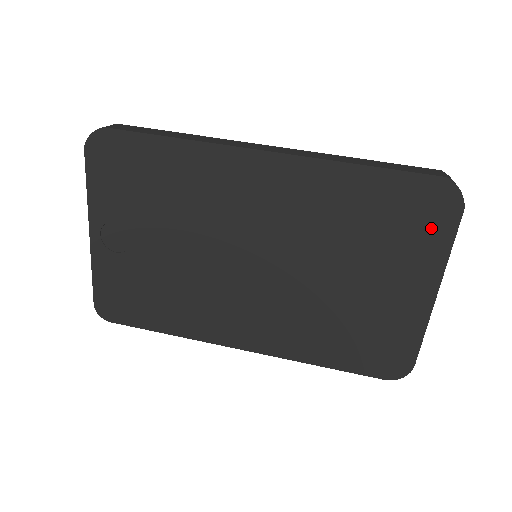
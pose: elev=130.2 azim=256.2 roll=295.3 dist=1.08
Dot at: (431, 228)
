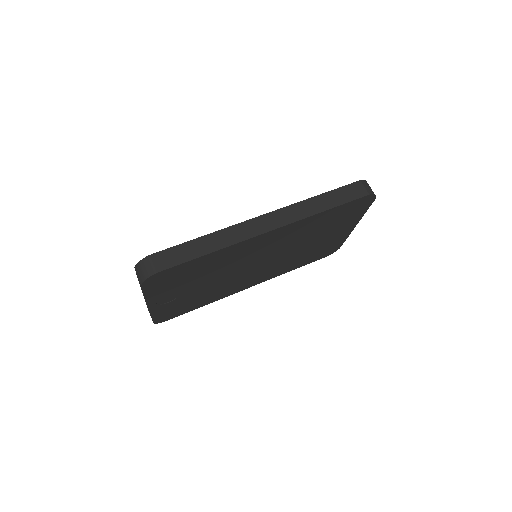
Dot at: (358, 211)
